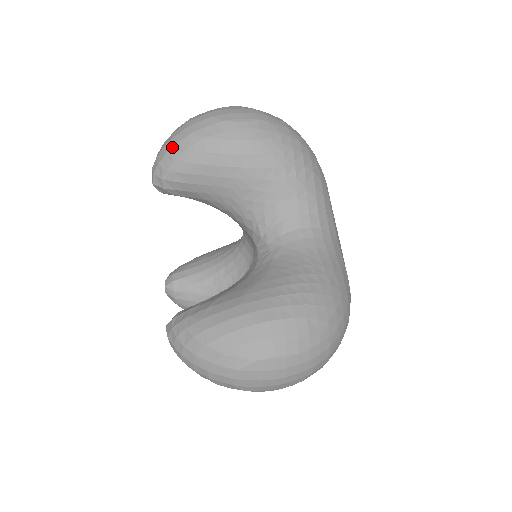
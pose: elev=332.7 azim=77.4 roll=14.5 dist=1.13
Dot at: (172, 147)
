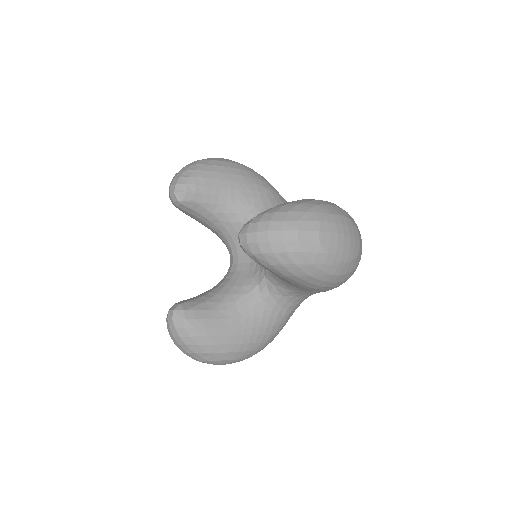
Dot at: (189, 167)
